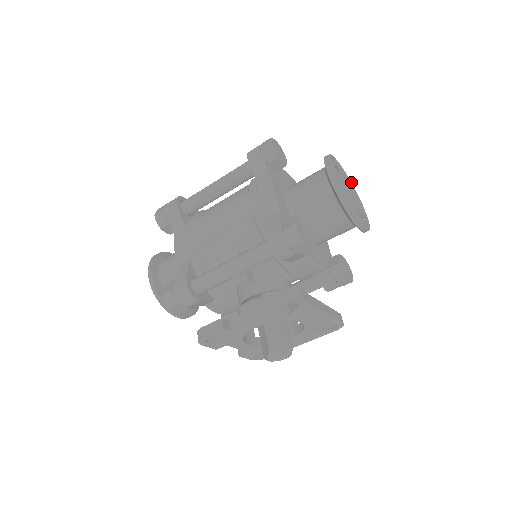
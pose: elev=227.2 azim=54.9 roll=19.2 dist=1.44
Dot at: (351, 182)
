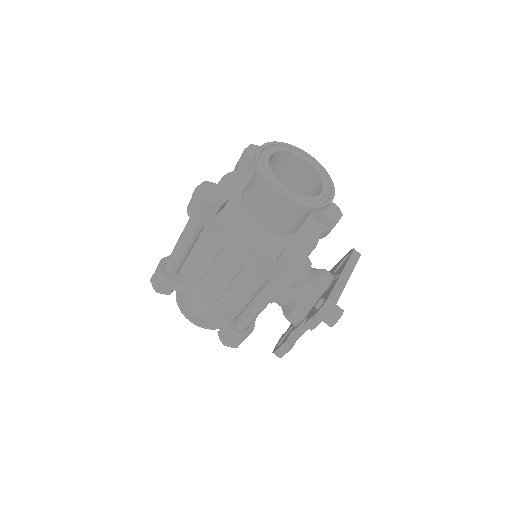
Dot at: (282, 142)
